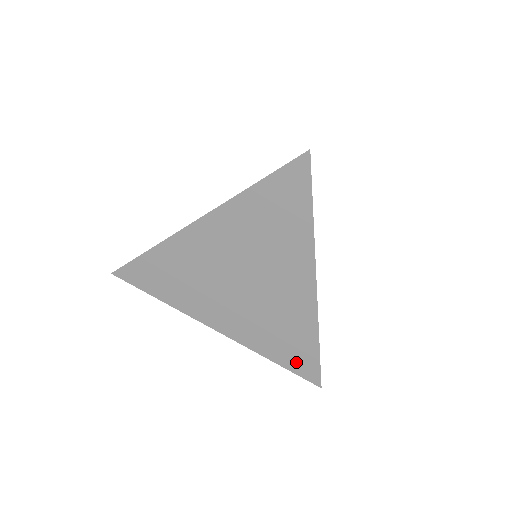
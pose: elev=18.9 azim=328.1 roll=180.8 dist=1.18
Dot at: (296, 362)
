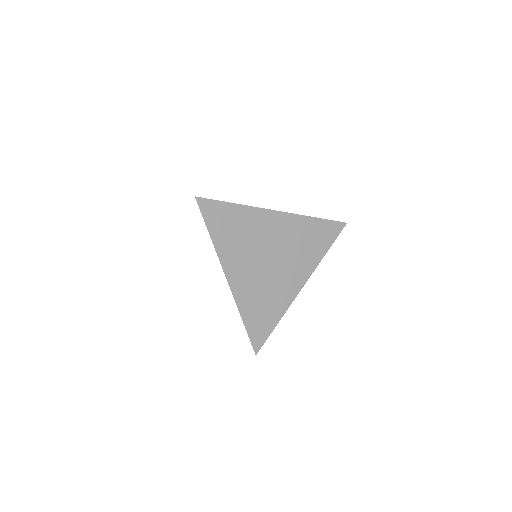
Dot at: (256, 329)
